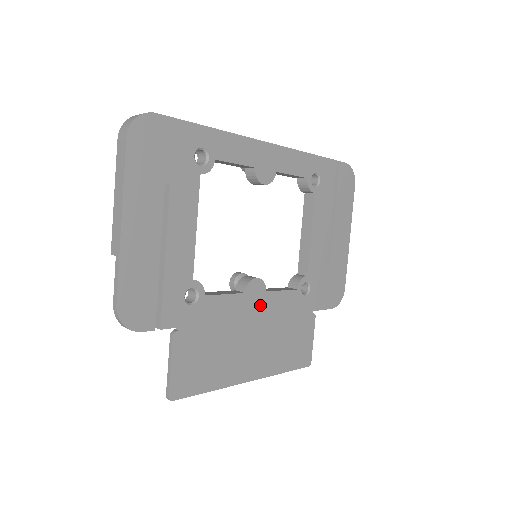
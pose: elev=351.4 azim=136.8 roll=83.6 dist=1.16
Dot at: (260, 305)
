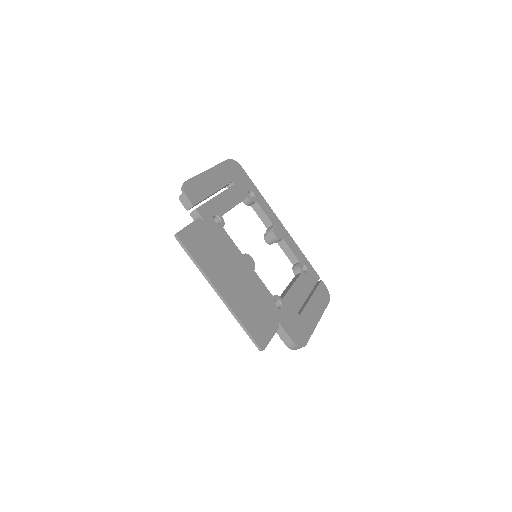
Dot at: (247, 271)
